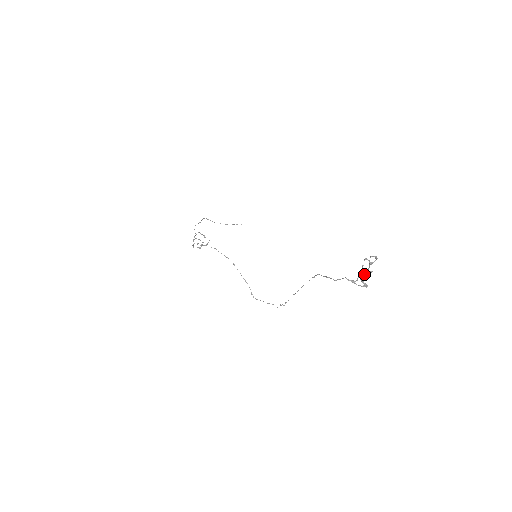
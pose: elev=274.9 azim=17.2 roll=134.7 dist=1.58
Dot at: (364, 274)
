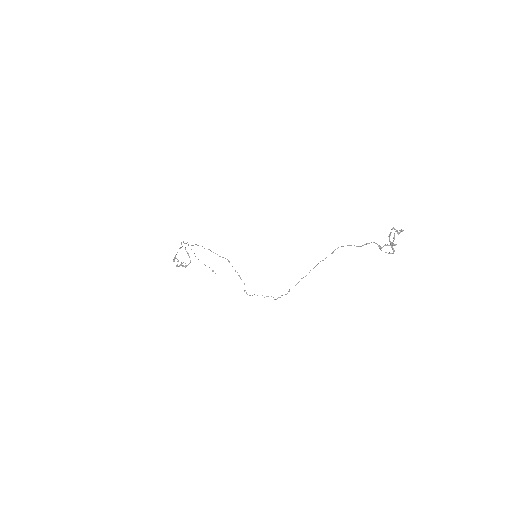
Dot at: occluded
